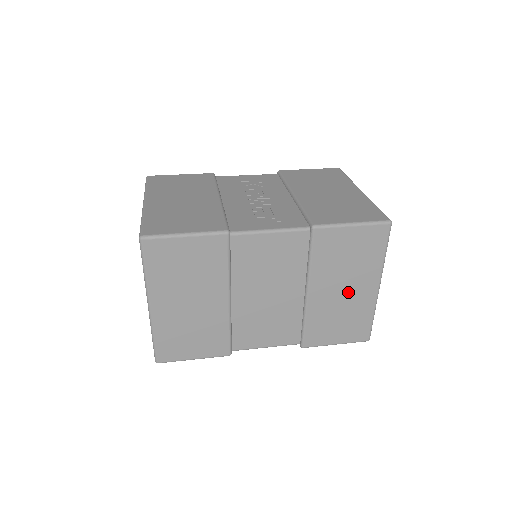
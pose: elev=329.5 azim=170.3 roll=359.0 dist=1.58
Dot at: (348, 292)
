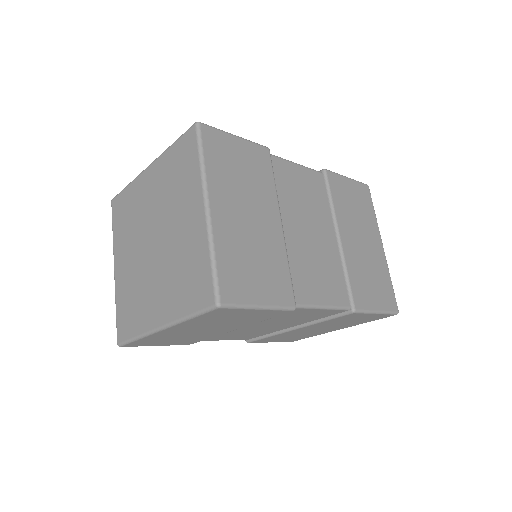
Dot at: (366, 245)
